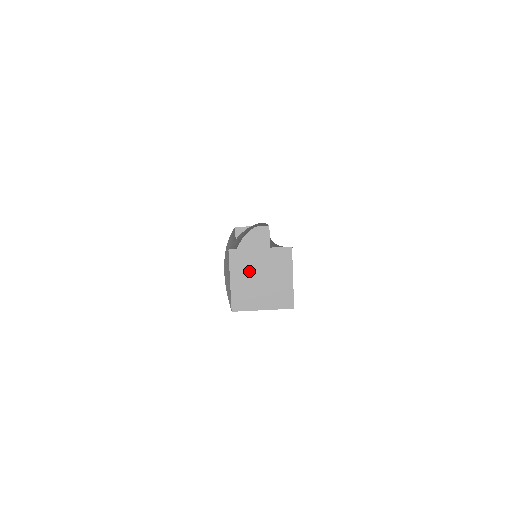
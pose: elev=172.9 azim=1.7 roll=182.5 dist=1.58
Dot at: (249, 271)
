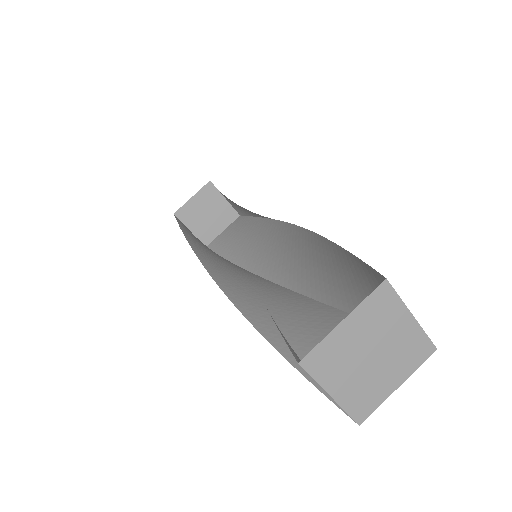
Dot at: (373, 331)
